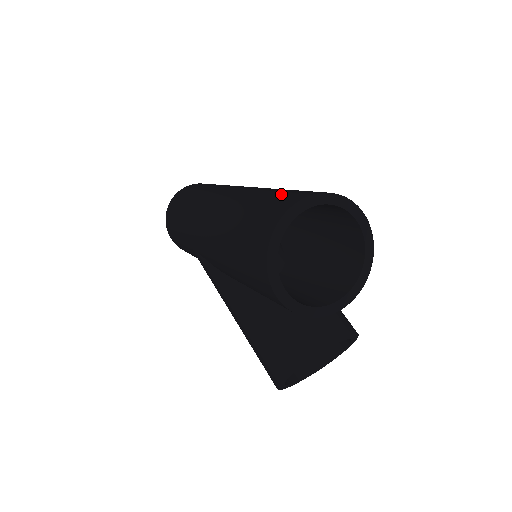
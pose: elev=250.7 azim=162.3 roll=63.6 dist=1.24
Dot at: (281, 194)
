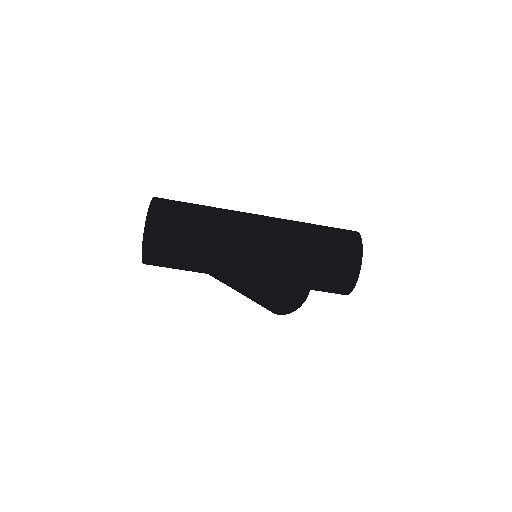
Dot at: (336, 244)
